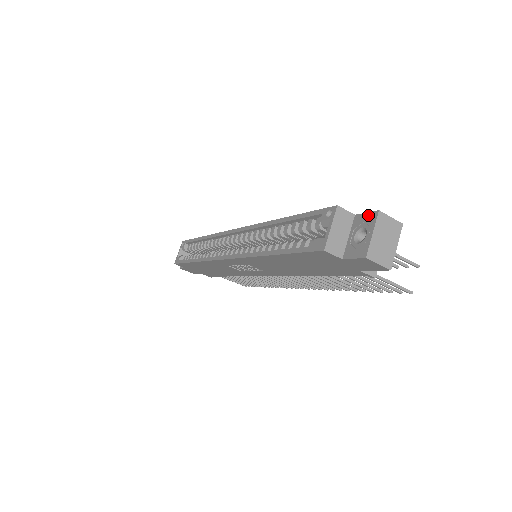
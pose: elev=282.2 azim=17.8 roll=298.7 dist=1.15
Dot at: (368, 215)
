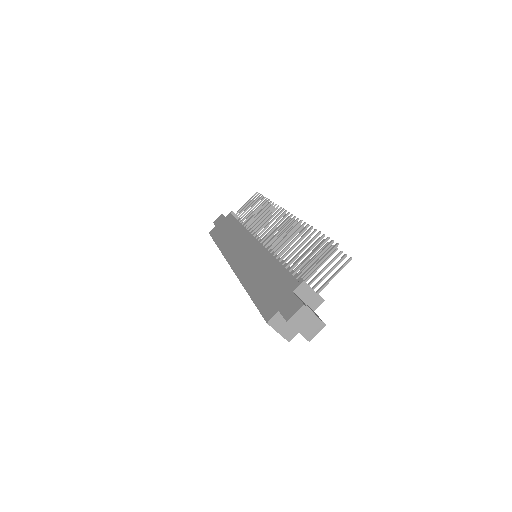
Dot at: (285, 319)
